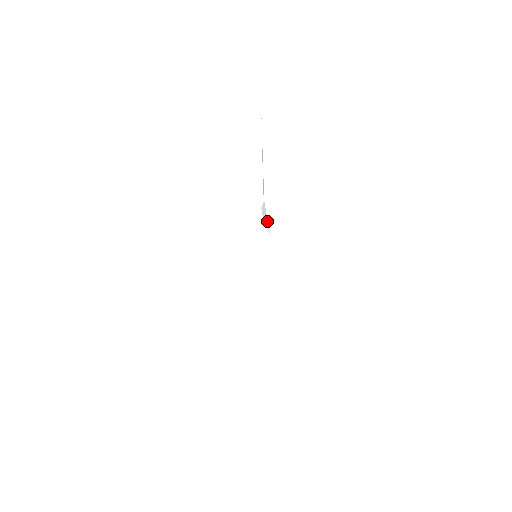
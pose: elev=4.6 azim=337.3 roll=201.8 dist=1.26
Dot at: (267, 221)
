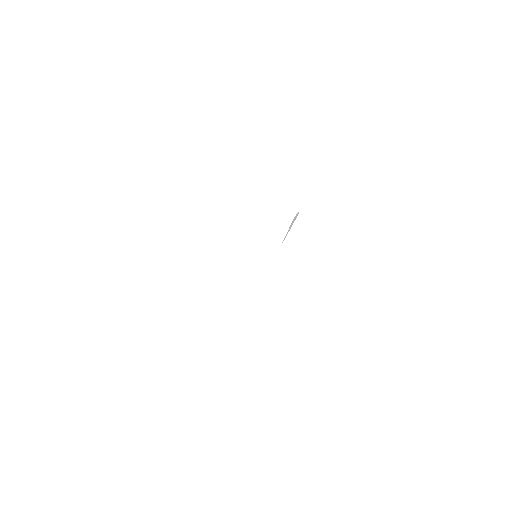
Dot at: (287, 233)
